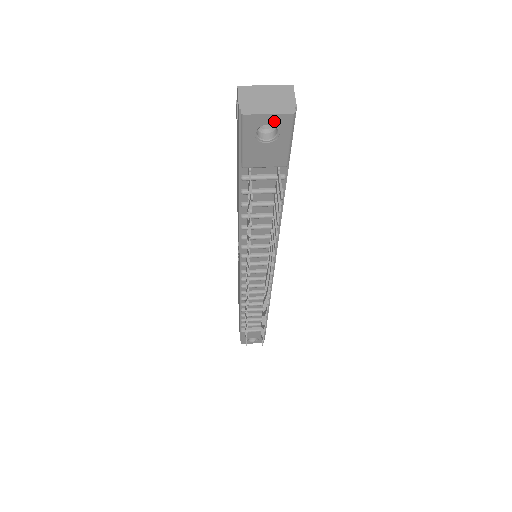
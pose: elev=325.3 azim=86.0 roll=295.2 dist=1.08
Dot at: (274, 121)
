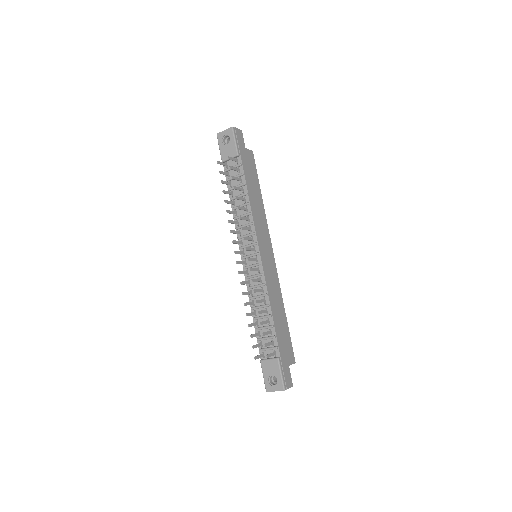
Dot at: (227, 133)
